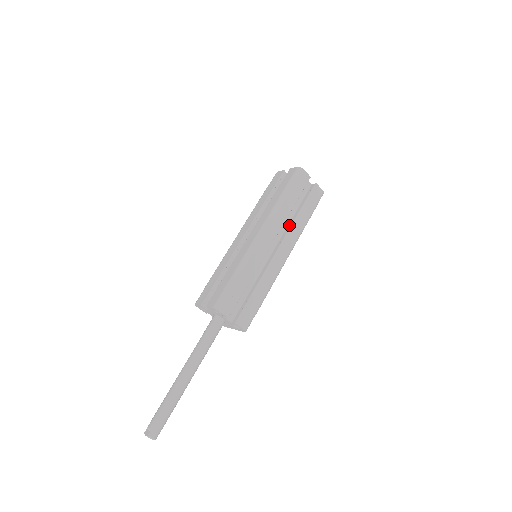
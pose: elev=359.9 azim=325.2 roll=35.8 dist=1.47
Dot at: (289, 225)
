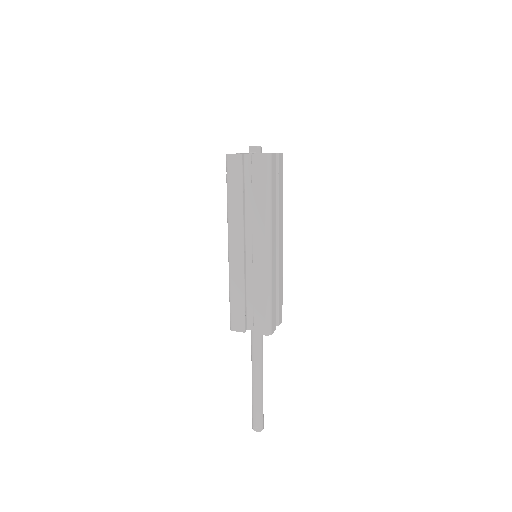
Dot at: occluded
